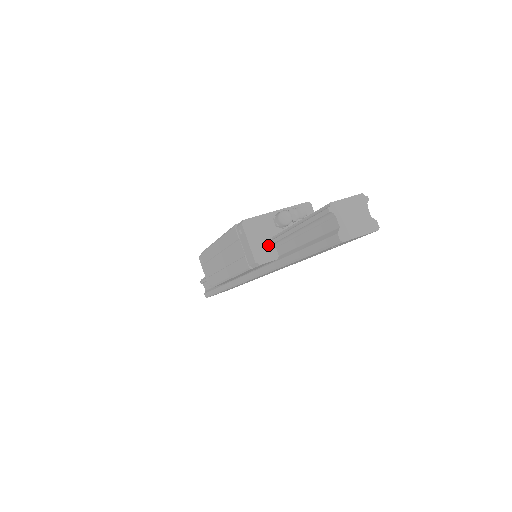
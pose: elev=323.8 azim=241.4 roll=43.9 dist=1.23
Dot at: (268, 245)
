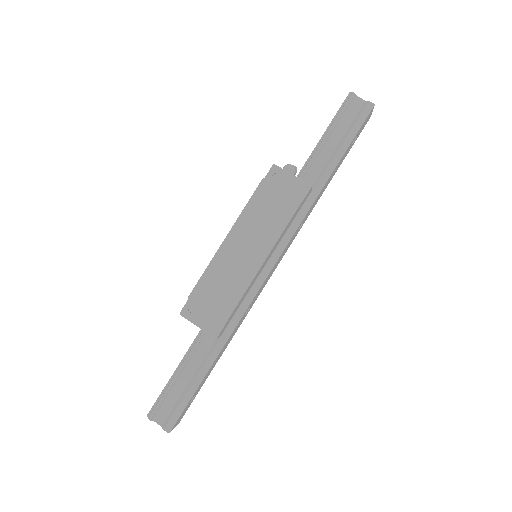
Dot at: occluded
